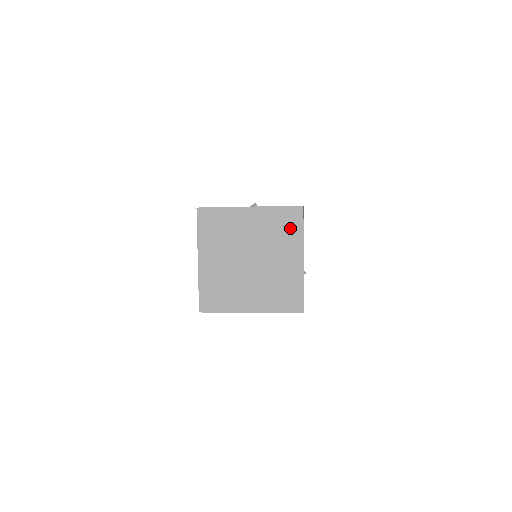
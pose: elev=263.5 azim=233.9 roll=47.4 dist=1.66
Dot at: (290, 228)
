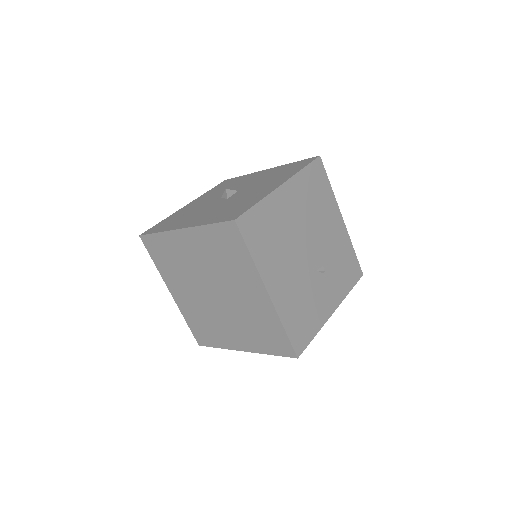
Dot at: (234, 252)
